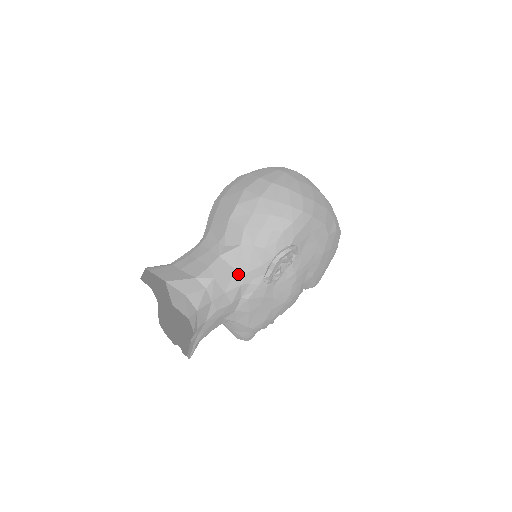
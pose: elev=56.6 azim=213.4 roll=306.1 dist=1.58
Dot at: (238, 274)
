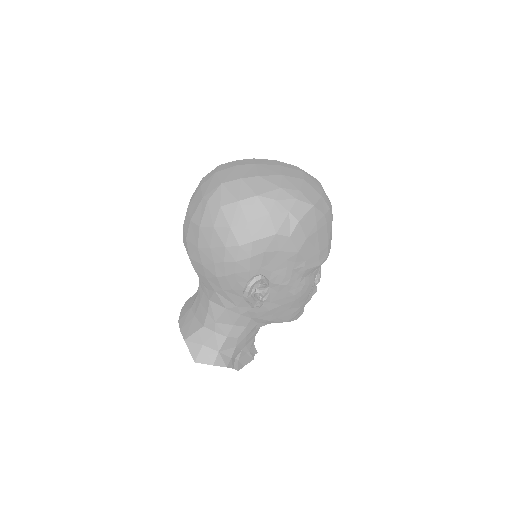
Dot at: (231, 310)
